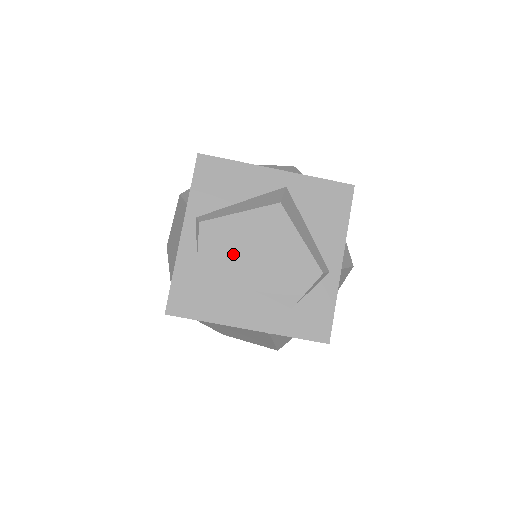
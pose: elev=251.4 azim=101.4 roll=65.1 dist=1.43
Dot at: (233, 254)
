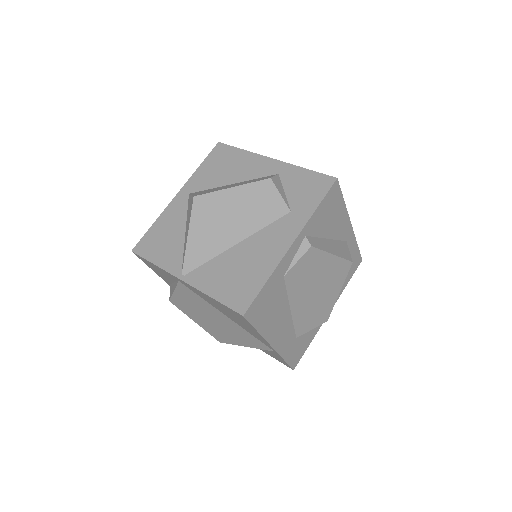
Dot at: (305, 283)
